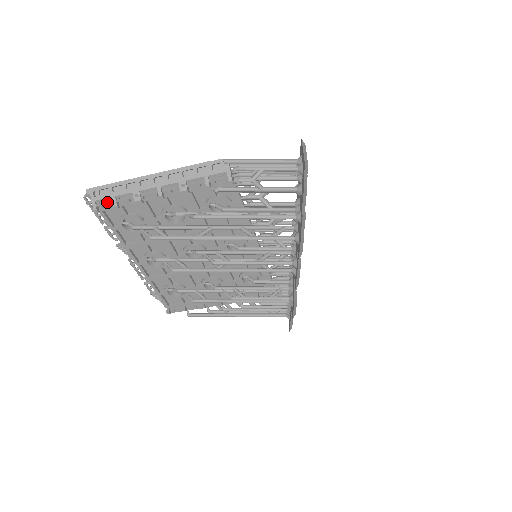
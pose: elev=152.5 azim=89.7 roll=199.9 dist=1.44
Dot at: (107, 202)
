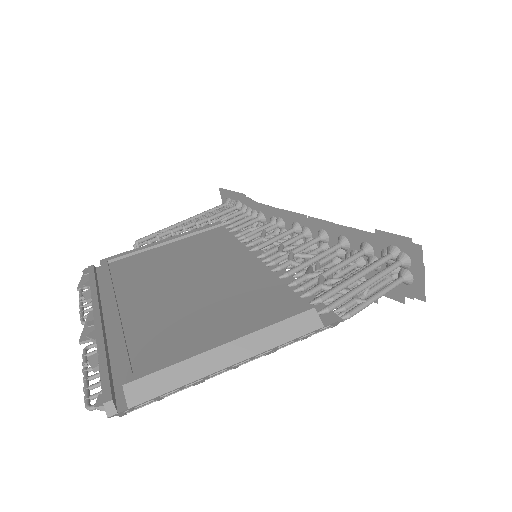
Dot at: (146, 404)
